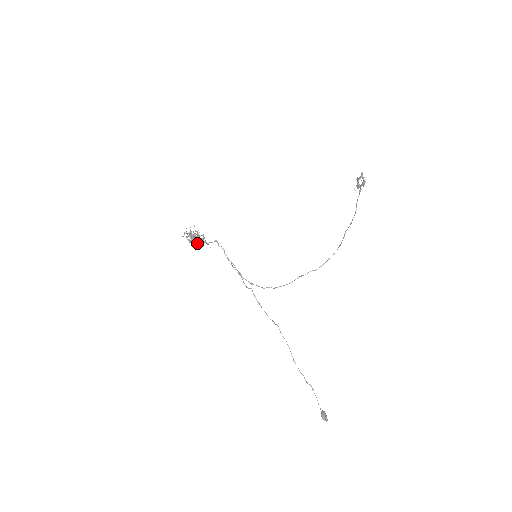
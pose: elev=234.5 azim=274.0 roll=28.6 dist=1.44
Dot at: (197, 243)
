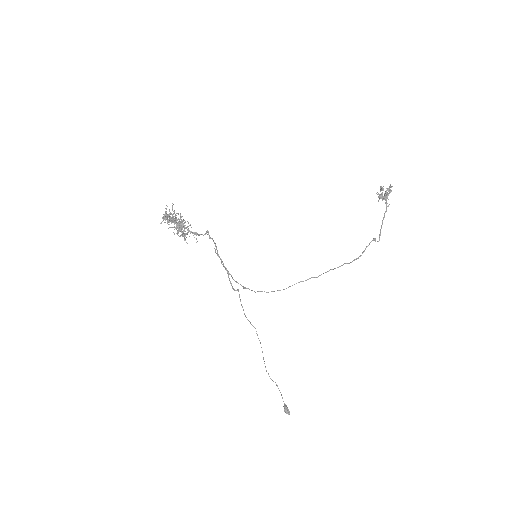
Dot at: (184, 234)
